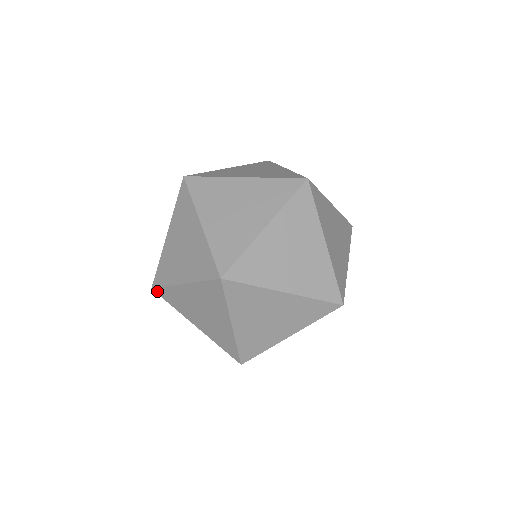
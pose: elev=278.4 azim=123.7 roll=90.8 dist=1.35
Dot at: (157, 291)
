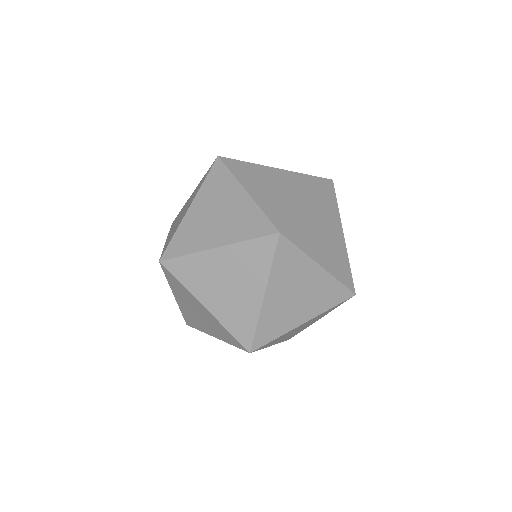
Dot at: (167, 264)
